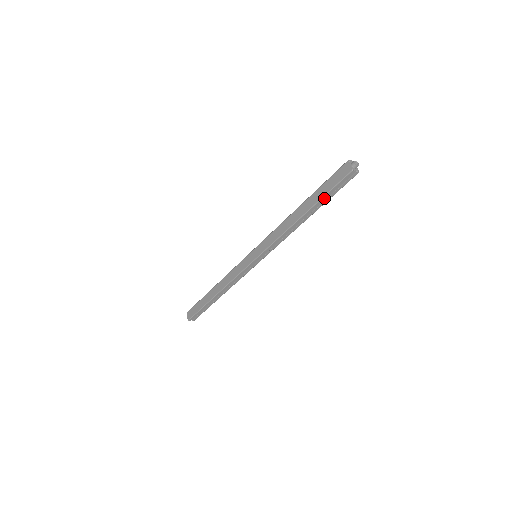
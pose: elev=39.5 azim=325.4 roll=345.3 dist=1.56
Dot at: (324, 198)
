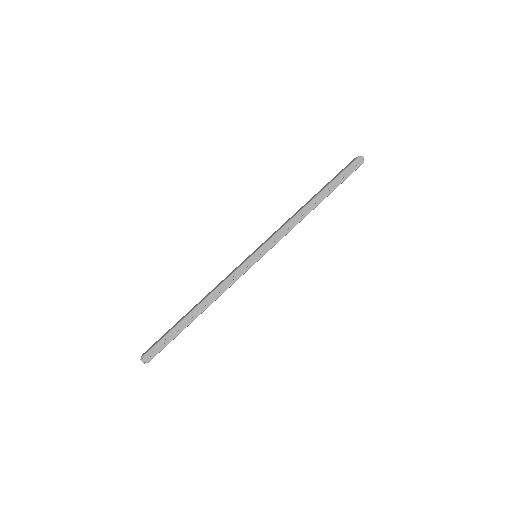
Dot at: (334, 182)
